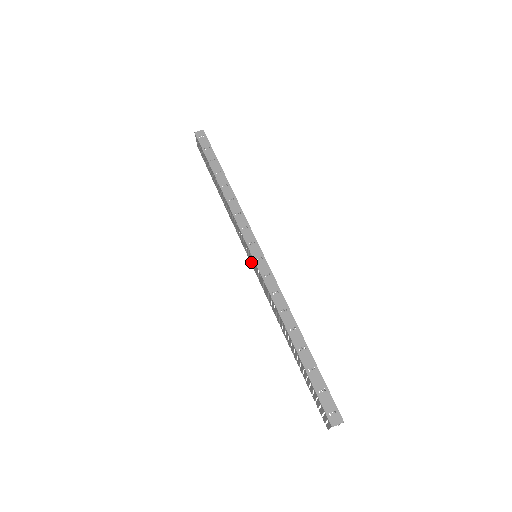
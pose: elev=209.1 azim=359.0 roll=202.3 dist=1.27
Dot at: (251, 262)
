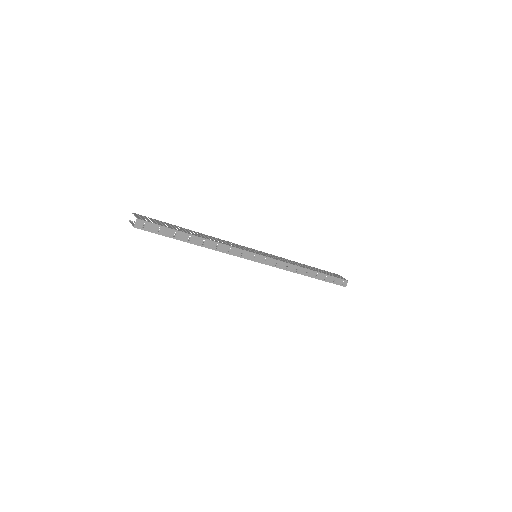
Dot at: occluded
